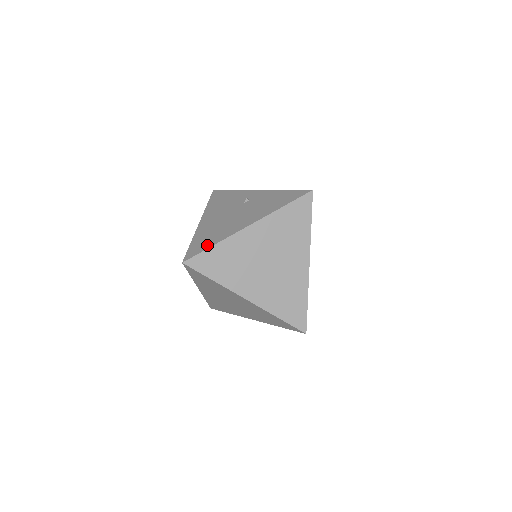
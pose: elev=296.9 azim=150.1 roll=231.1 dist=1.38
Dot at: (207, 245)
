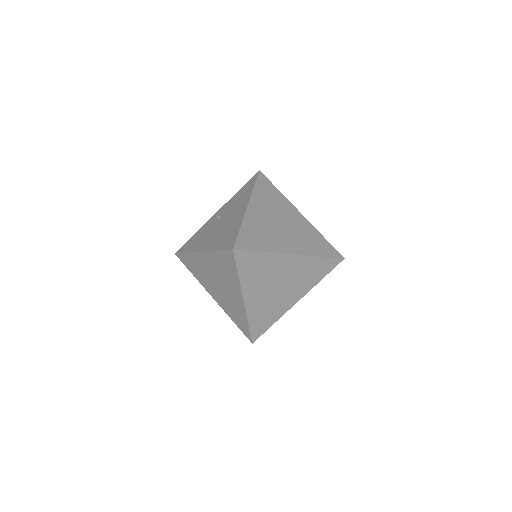
Dot at: (235, 233)
